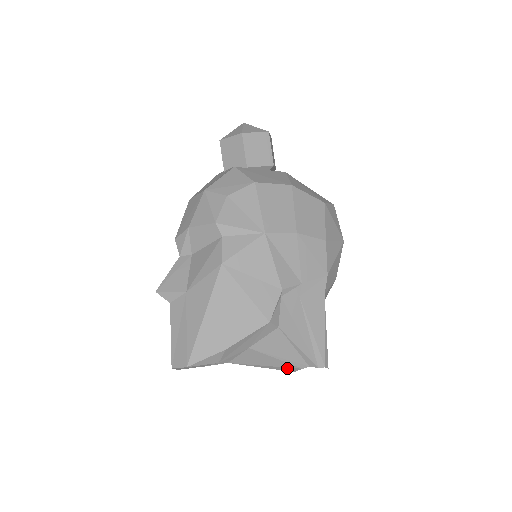
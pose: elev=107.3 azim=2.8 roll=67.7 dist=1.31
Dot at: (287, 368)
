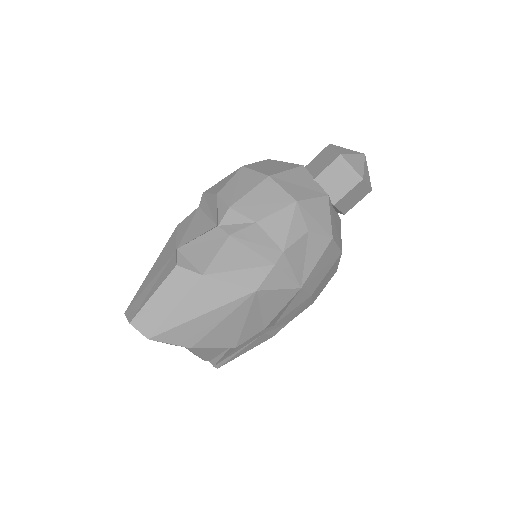
Dot at: (195, 354)
